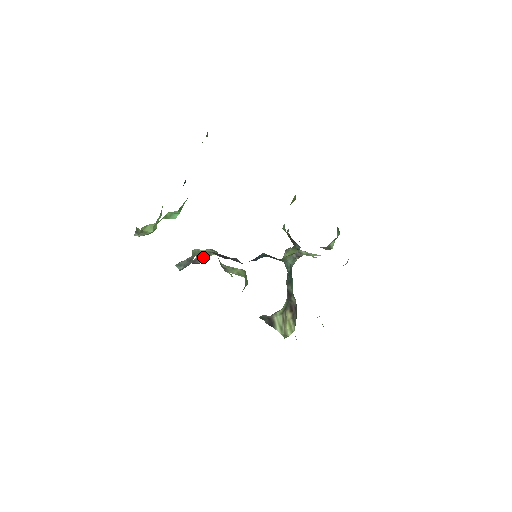
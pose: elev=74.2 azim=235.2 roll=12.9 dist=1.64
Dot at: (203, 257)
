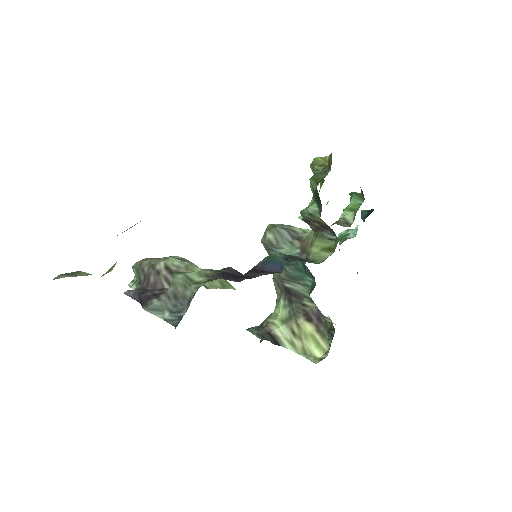
Dot at: occluded
